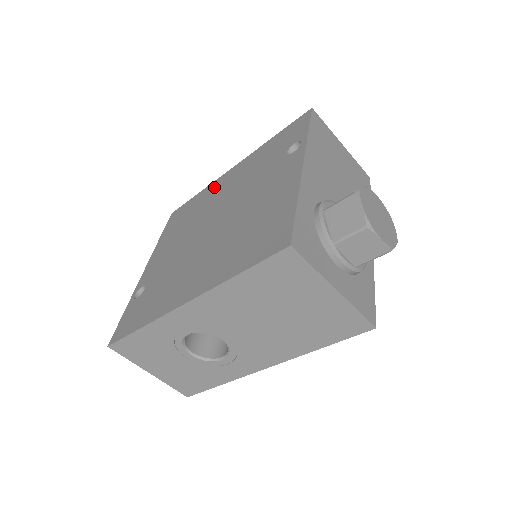
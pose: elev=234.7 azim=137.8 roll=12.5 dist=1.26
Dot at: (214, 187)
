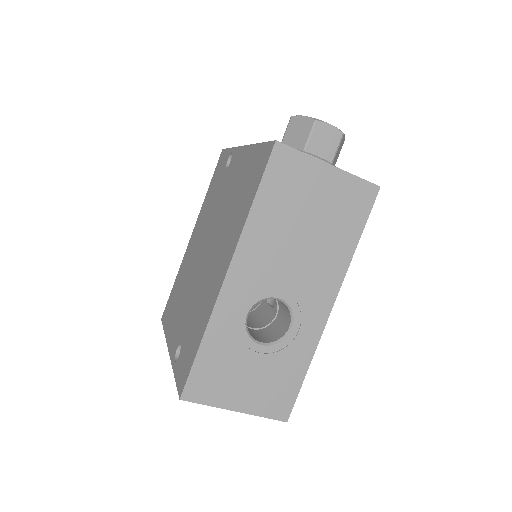
Dot at: (186, 257)
